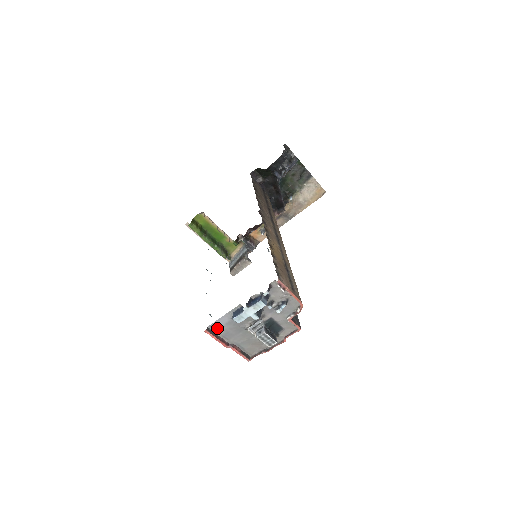
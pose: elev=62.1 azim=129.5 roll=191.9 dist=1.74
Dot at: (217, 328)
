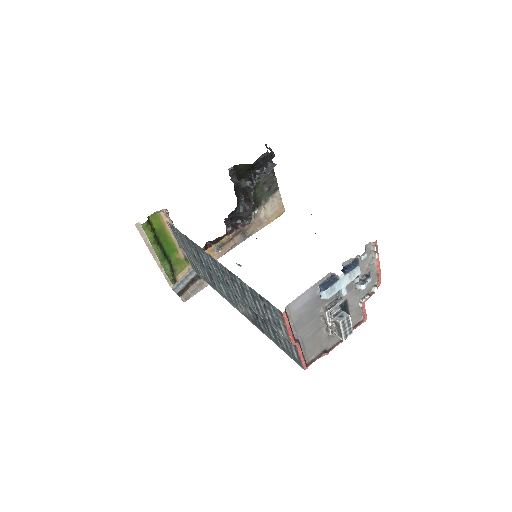
Dot at: (293, 310)
